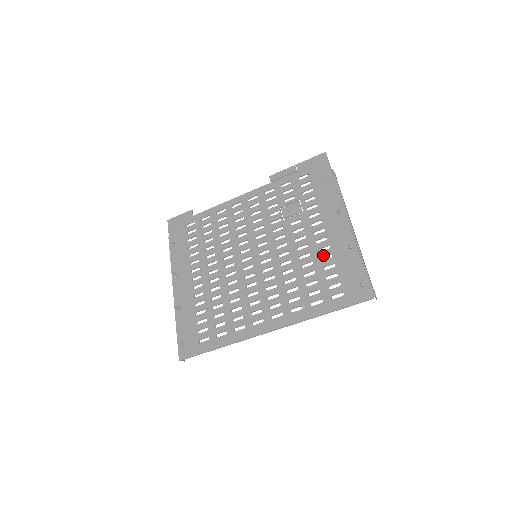
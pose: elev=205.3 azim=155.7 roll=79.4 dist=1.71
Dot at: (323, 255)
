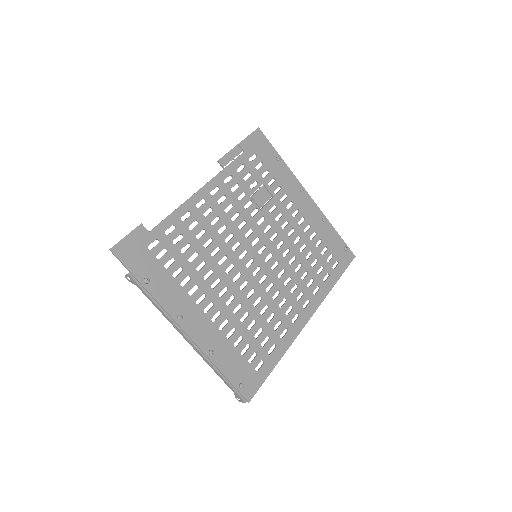
Dot at: (310, 234)
